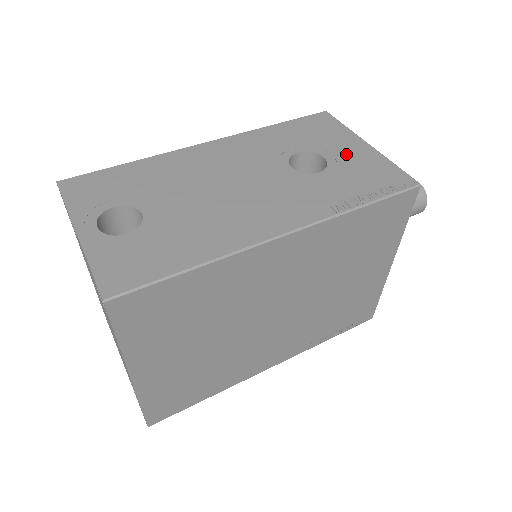
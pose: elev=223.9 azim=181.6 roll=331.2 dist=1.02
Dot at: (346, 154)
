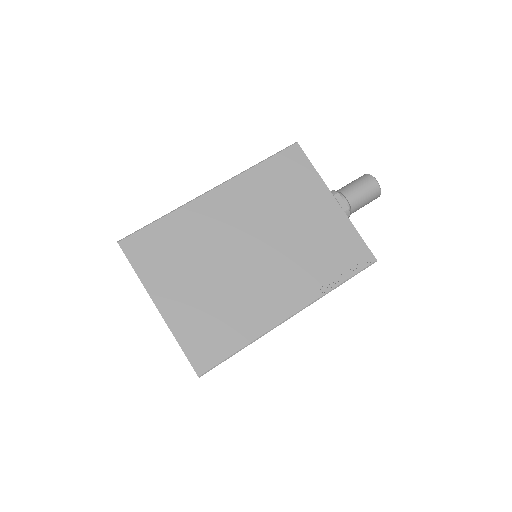
Dot at: occluded
